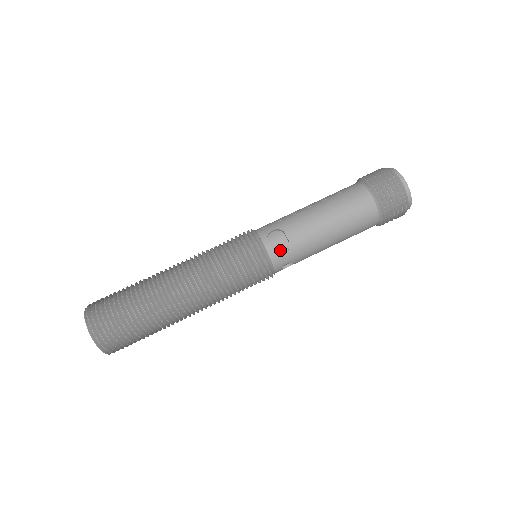
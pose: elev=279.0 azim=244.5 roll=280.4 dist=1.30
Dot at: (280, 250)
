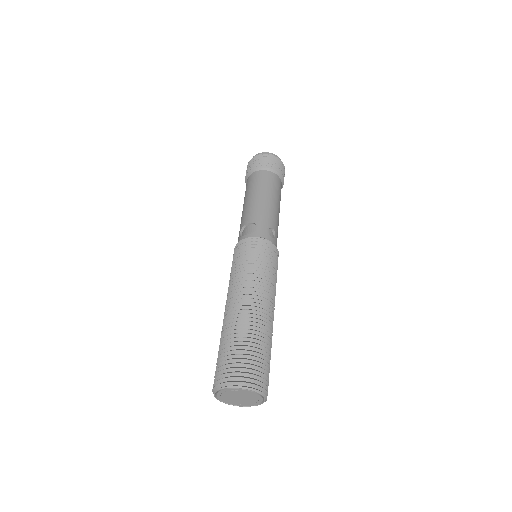
Dot at: (254, 231)
